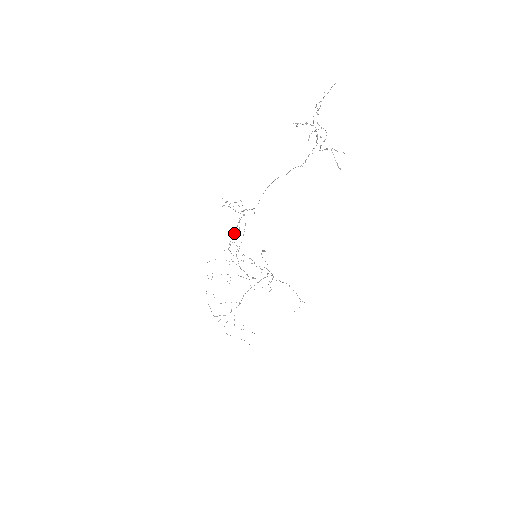
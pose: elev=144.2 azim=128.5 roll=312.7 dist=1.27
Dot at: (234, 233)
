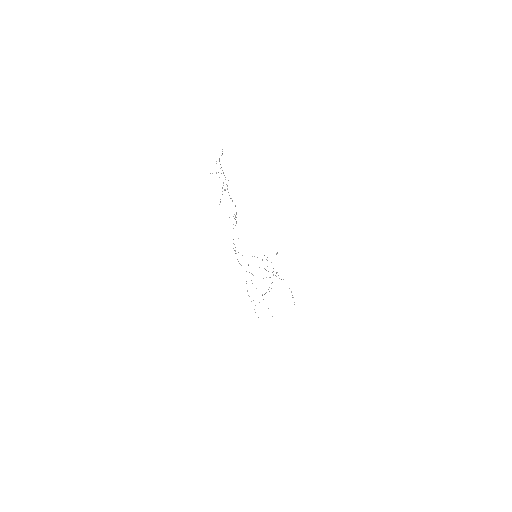
Dot at: occluded
